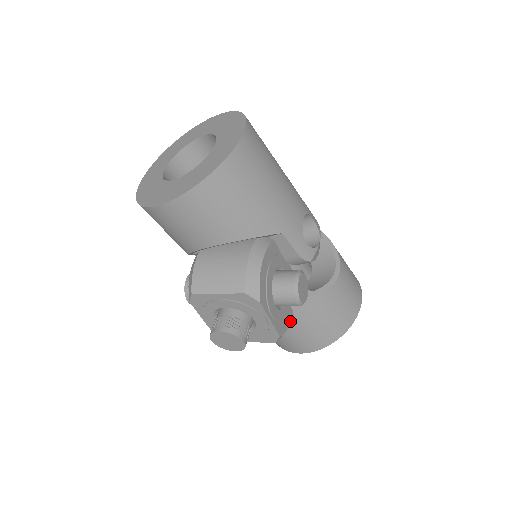
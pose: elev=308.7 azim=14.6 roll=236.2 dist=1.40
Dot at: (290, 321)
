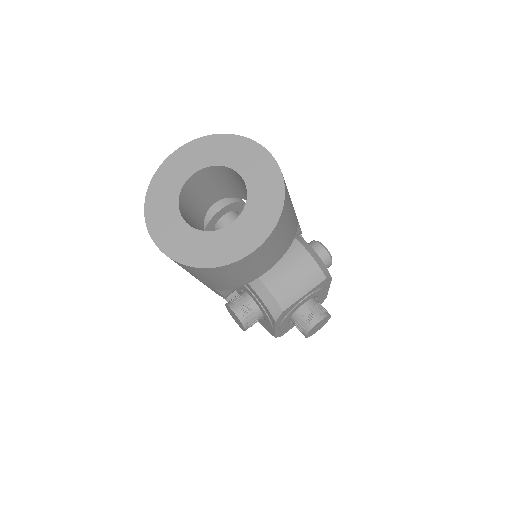
Dot at: occluded
